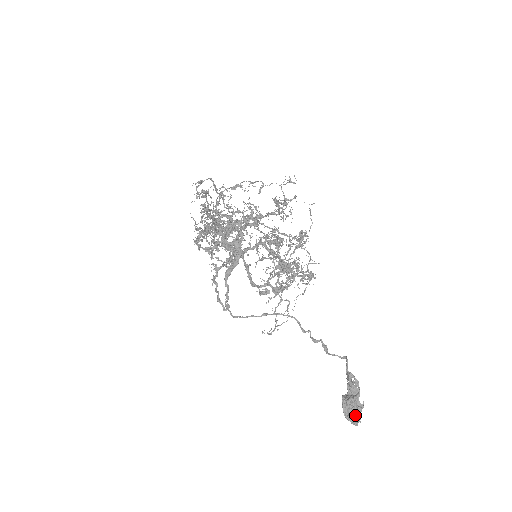
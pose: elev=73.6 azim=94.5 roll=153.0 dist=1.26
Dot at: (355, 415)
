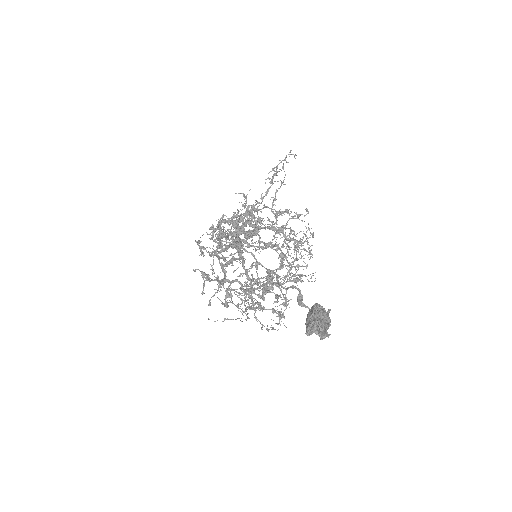
Dot at: (324, 320)
